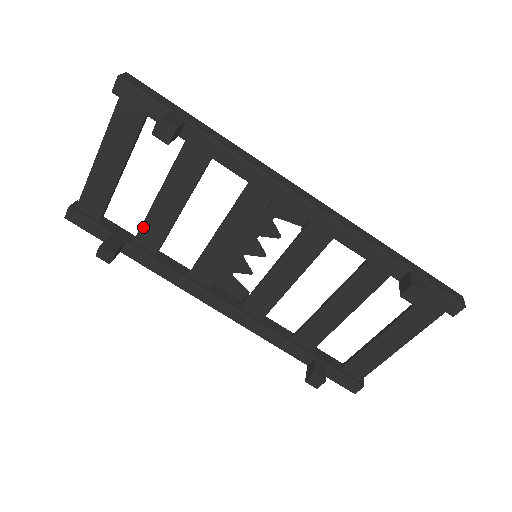
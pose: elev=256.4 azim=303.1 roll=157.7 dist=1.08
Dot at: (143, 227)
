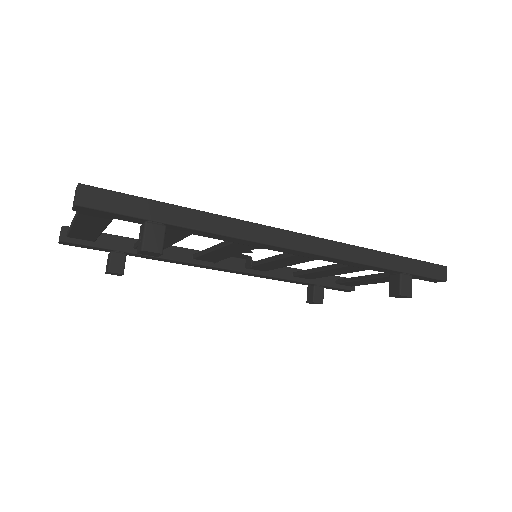
Dot at: occluded
